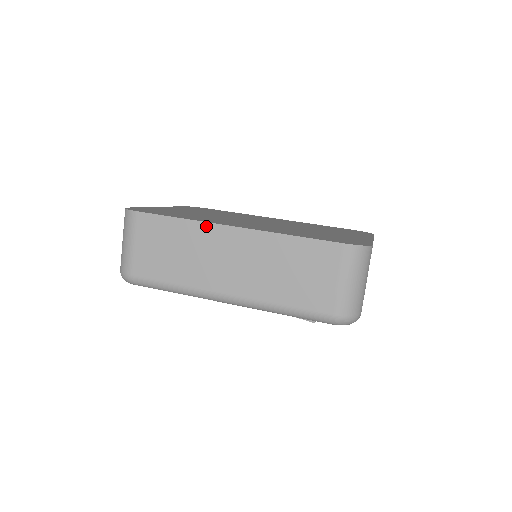
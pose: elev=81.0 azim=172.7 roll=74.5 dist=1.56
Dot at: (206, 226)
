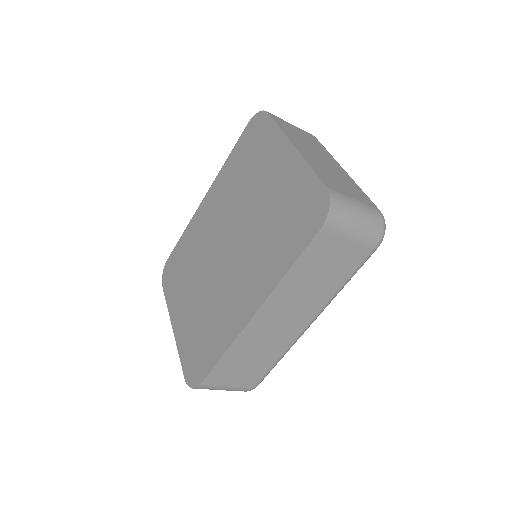
Dot at: (241, 336)
